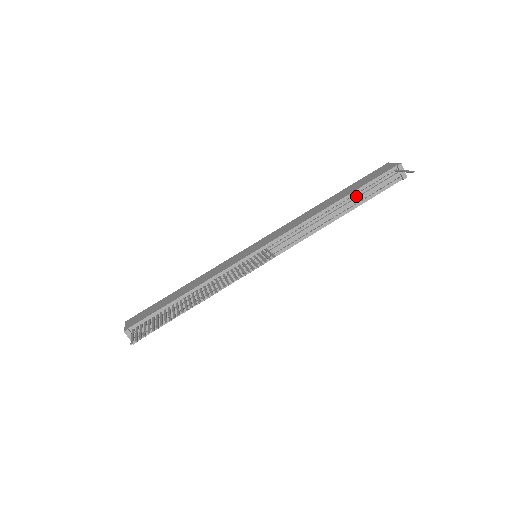
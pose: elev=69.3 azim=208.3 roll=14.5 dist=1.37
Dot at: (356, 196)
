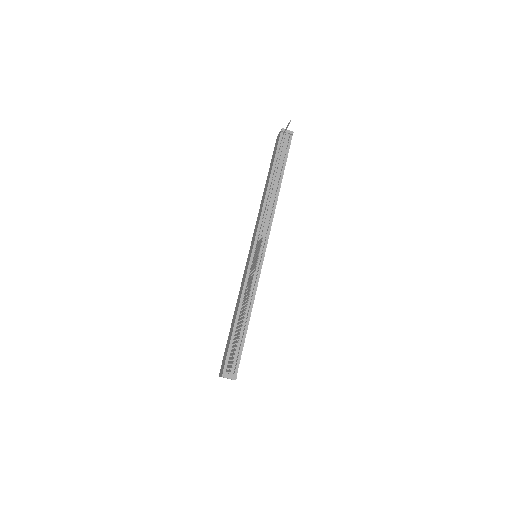
Dot at: (276, 168)
